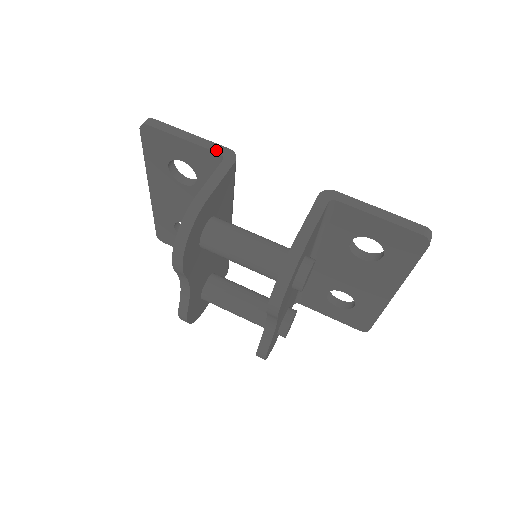
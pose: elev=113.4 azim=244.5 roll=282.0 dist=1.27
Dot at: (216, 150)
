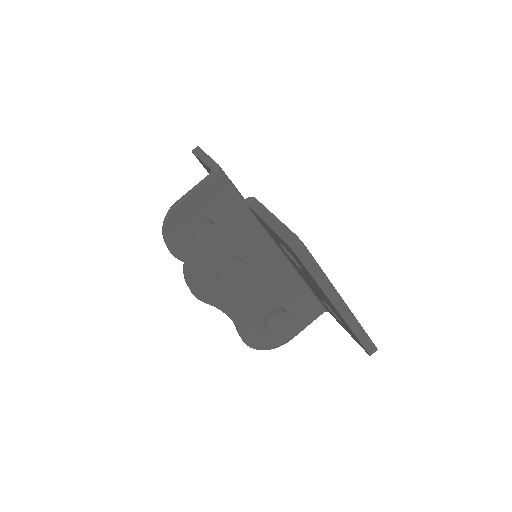
Dot at: (211, 167)
